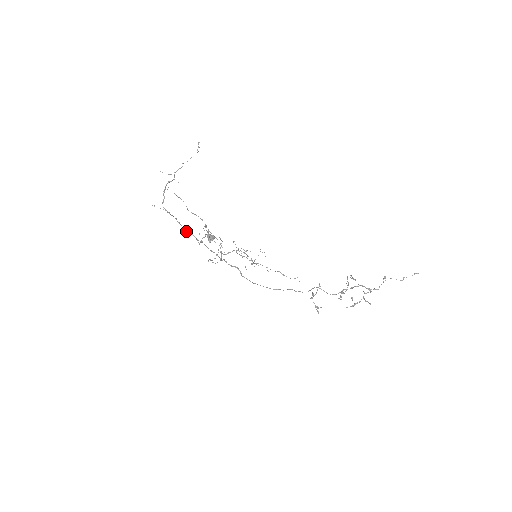
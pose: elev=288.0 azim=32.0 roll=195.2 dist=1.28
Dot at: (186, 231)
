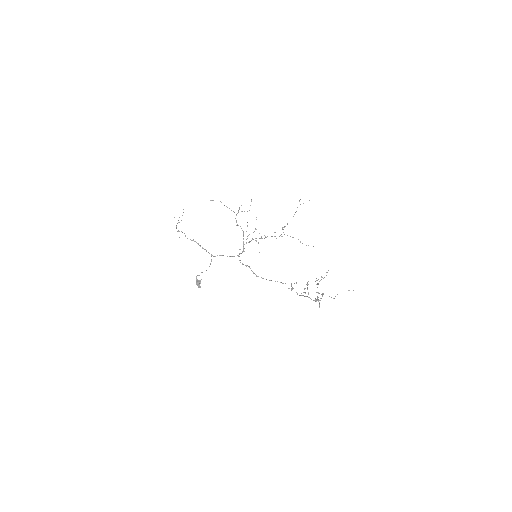
Dot at: (206, 250)
